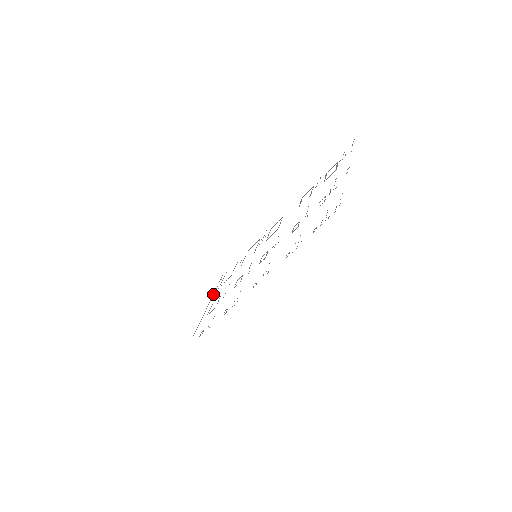
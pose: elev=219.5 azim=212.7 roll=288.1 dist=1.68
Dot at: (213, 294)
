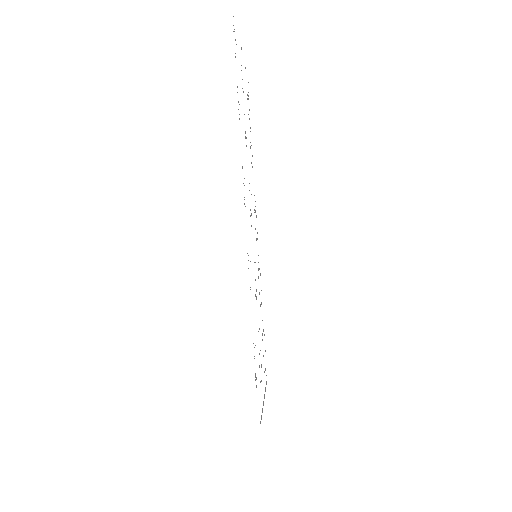
Dot at: occluded
